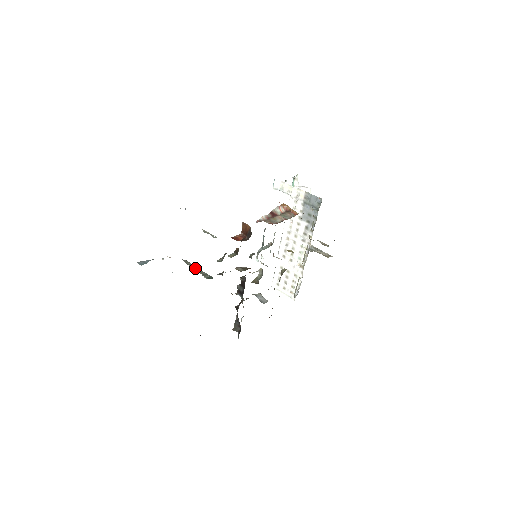
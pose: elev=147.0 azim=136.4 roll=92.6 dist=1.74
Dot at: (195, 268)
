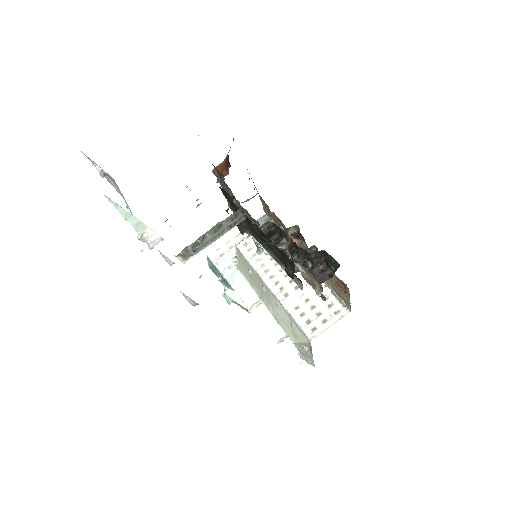
Dot at: occluded
